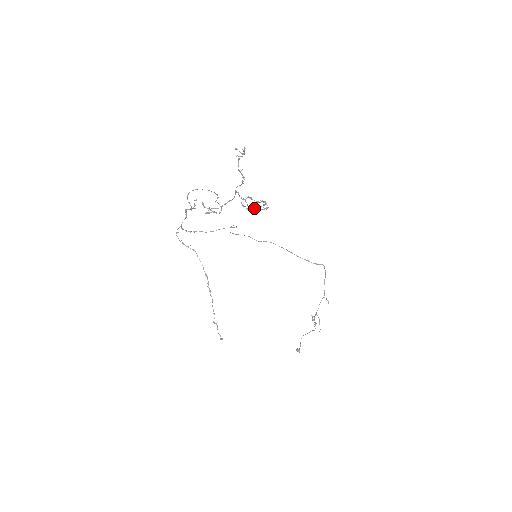
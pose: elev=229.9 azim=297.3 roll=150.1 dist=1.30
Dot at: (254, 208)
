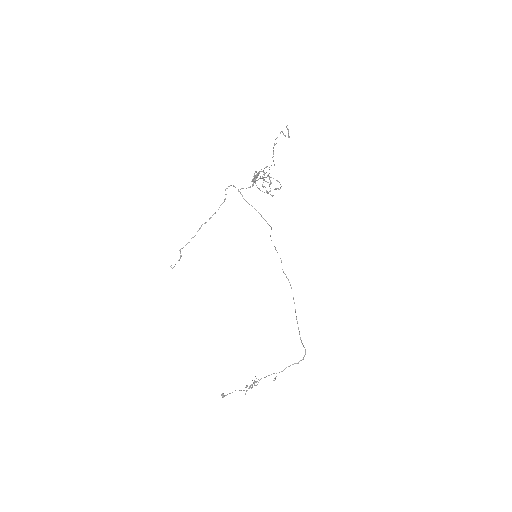
Dot at: occluded
